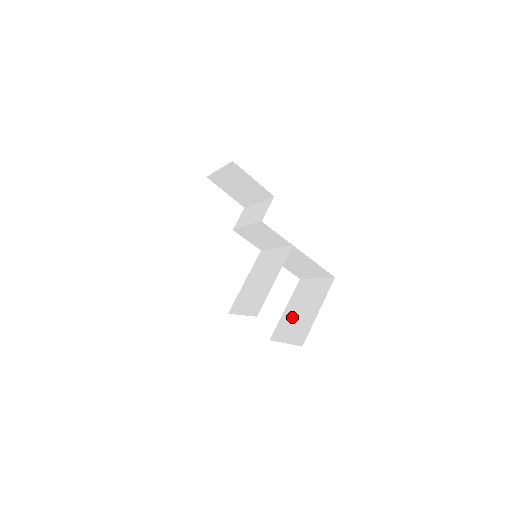
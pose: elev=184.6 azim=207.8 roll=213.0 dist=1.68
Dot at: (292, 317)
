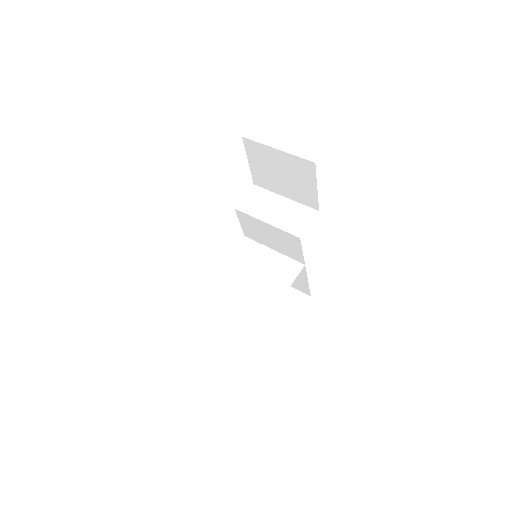
Dot at: occluded
